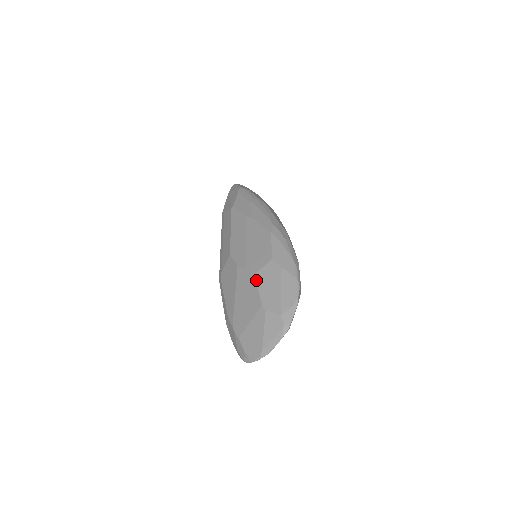
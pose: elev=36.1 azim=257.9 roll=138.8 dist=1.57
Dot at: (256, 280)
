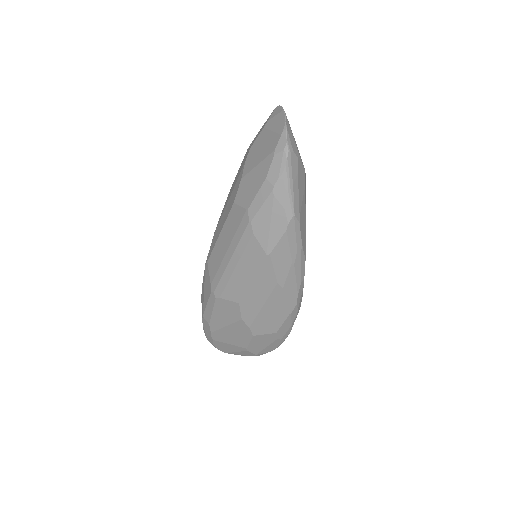
Dot at: (253, 339)
